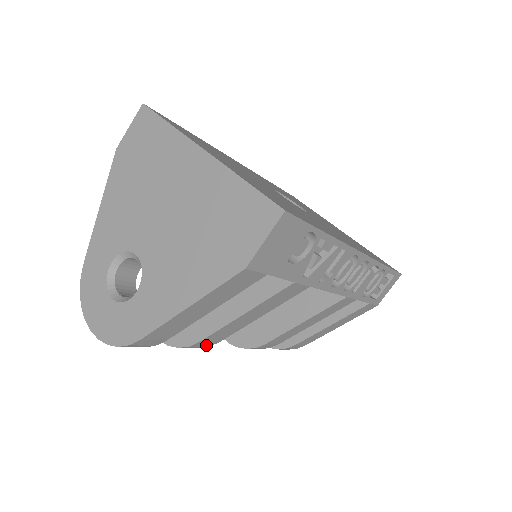
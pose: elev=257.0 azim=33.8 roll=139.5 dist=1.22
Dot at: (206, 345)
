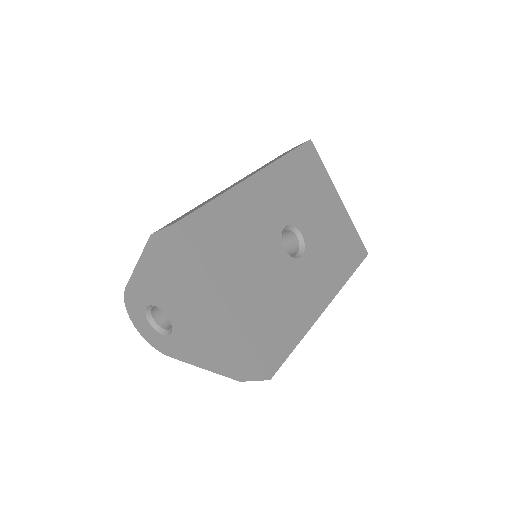
Dot at: occluded
